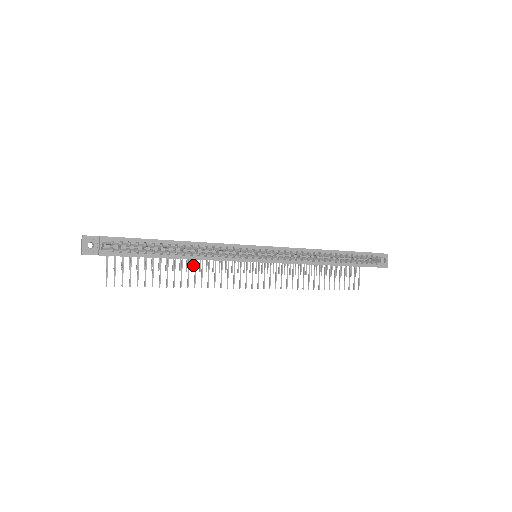
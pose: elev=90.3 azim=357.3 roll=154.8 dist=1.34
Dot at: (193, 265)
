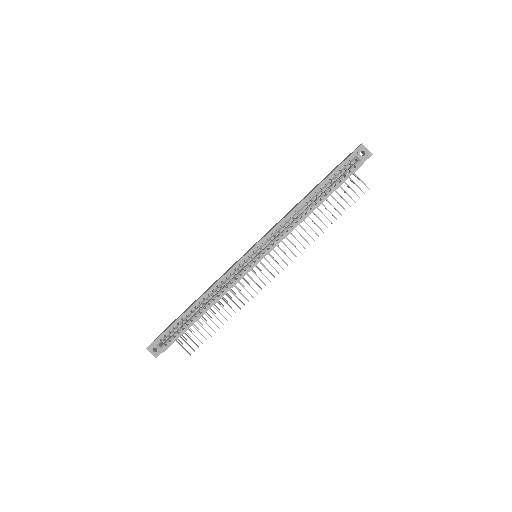
Dot at: occluded
